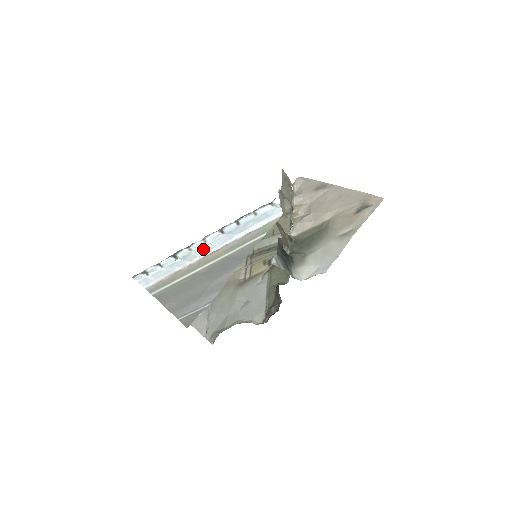
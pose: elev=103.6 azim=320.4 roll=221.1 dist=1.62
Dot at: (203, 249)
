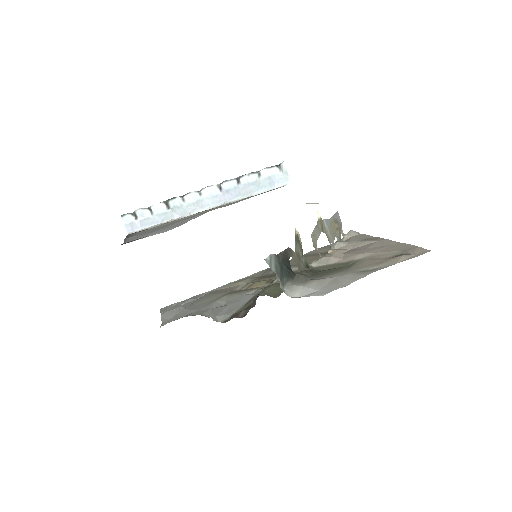
Dot at: (196, 205)
